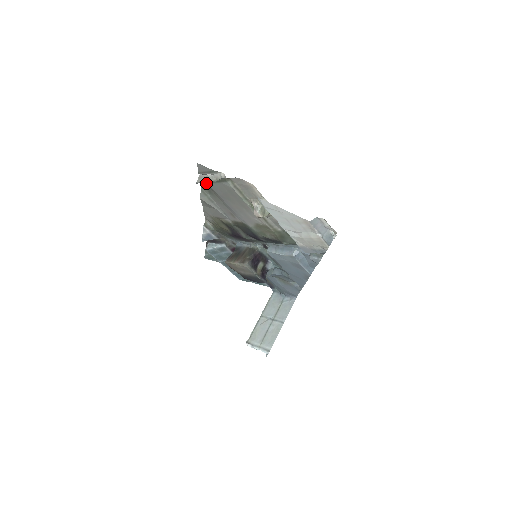
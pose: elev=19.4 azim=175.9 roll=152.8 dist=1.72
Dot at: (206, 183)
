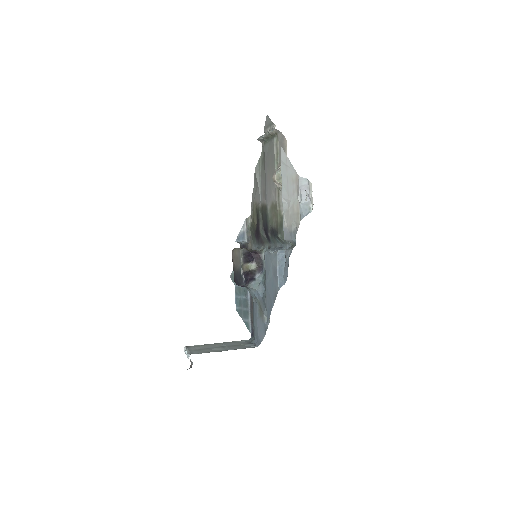
Dot at: (264, 145)
